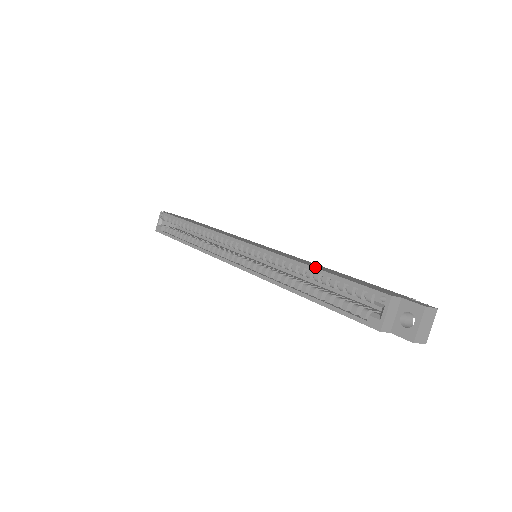
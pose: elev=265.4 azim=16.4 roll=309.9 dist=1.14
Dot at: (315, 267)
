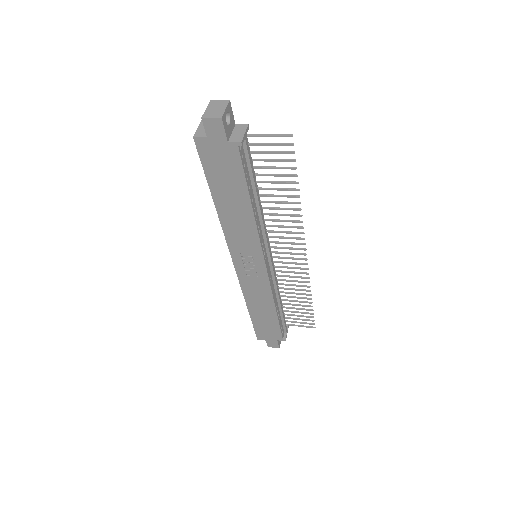
Dot at: occluded
